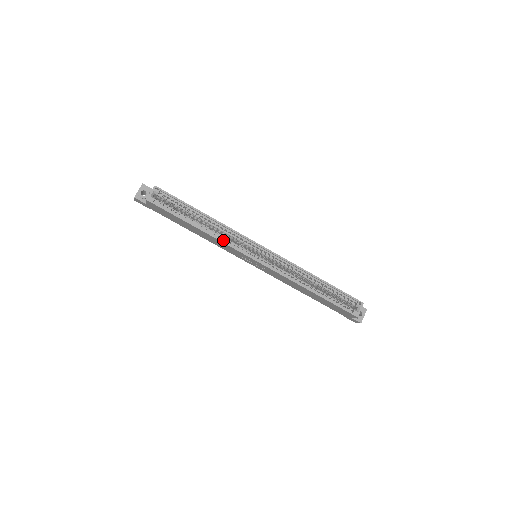
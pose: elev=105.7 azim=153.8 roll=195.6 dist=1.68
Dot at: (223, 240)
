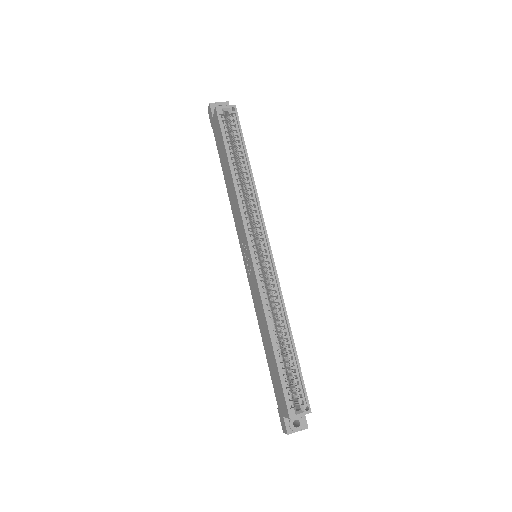
Dot at: (242, 205)
